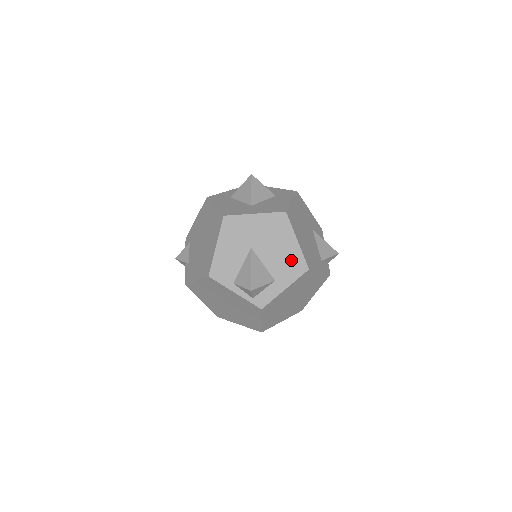
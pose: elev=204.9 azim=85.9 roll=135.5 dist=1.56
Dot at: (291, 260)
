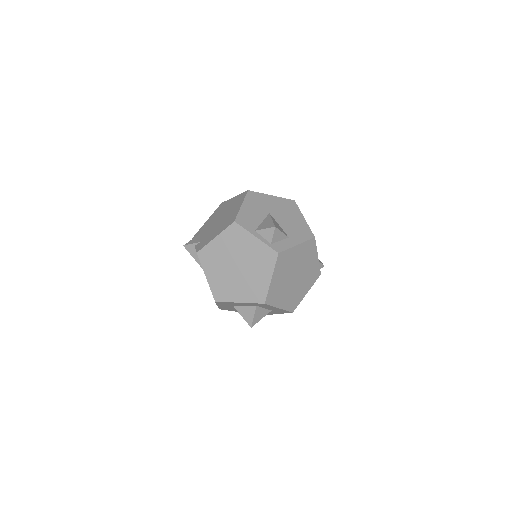
Dot at: (301, 228)
